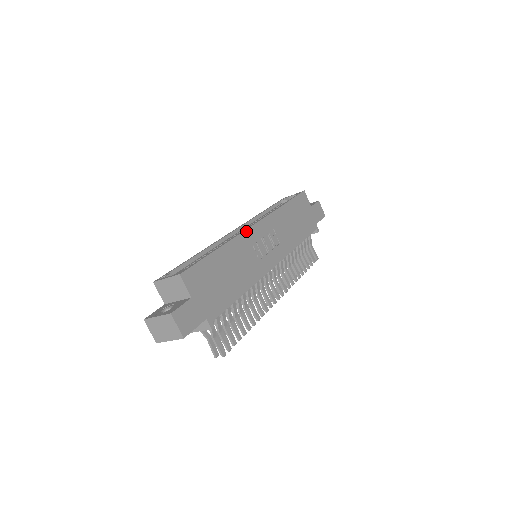
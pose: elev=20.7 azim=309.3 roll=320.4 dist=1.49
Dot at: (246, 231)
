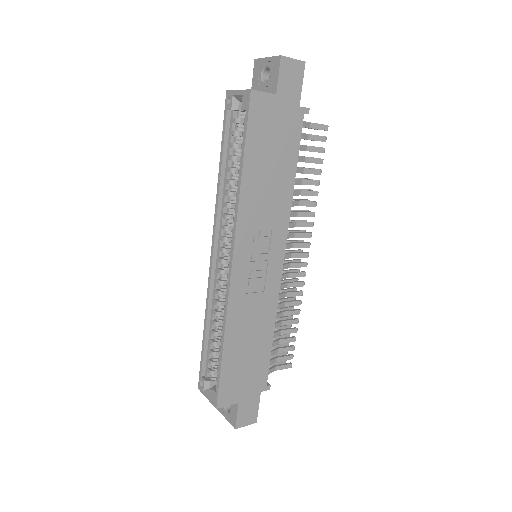
Dot at: (230, 289)
